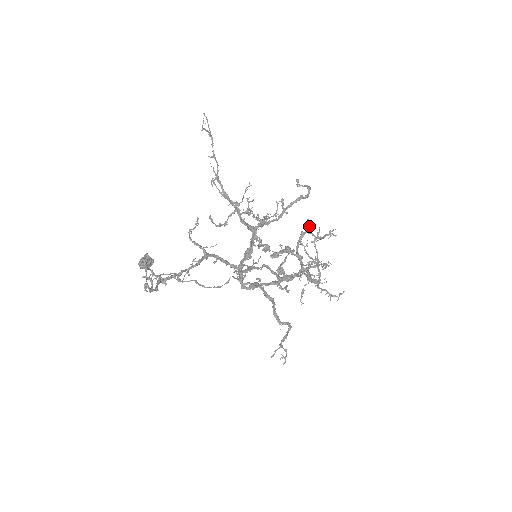
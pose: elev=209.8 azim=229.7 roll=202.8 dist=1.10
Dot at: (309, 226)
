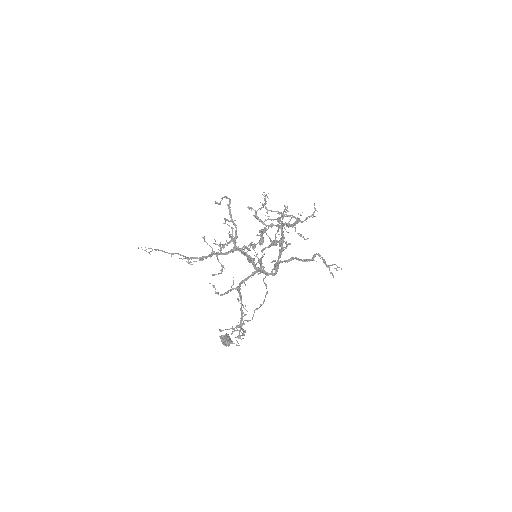
Dot at: occluded
